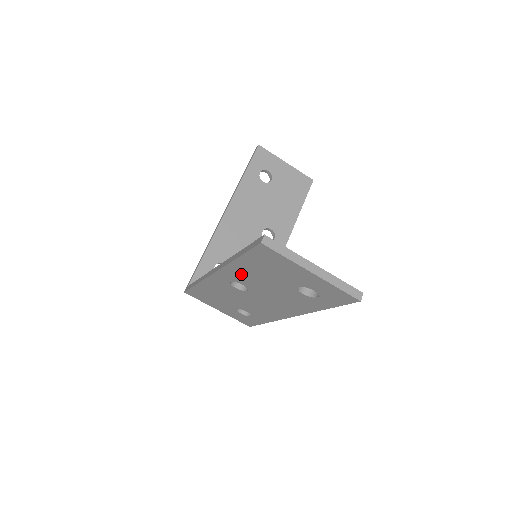
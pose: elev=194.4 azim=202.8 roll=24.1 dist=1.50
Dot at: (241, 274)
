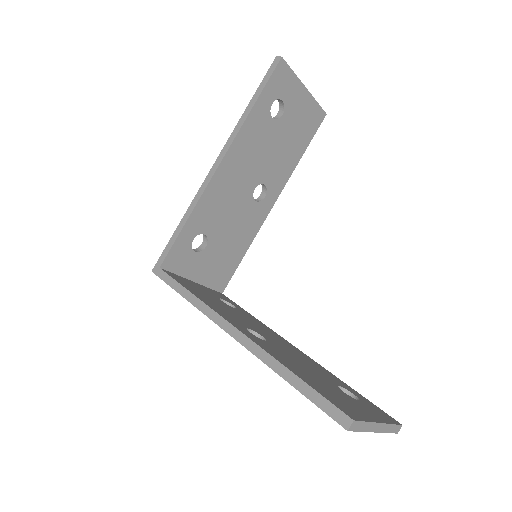
Dot at: occluded
